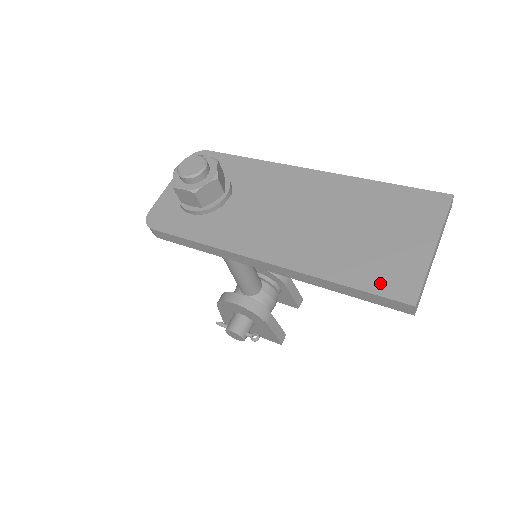
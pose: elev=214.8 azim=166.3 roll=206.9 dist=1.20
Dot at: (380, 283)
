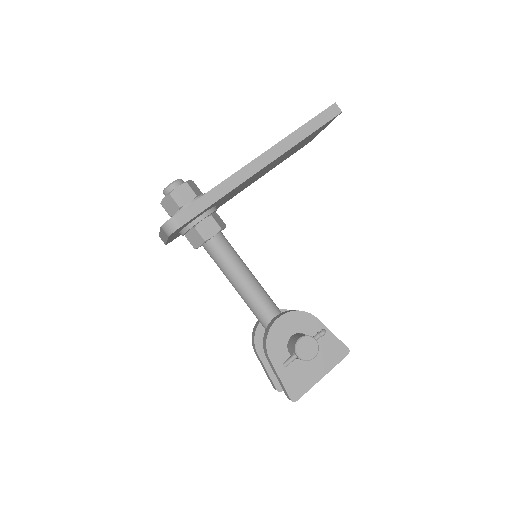
Dot at: occluded
